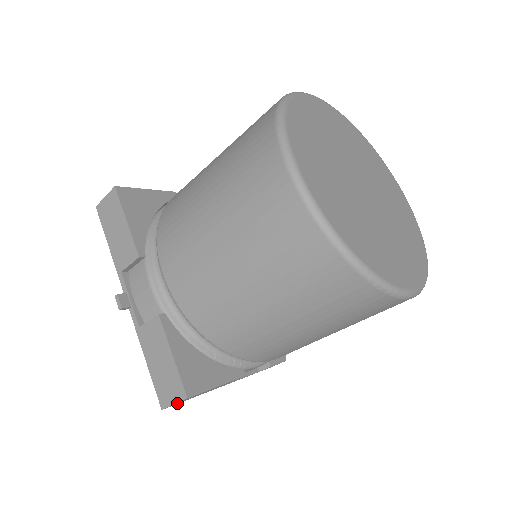
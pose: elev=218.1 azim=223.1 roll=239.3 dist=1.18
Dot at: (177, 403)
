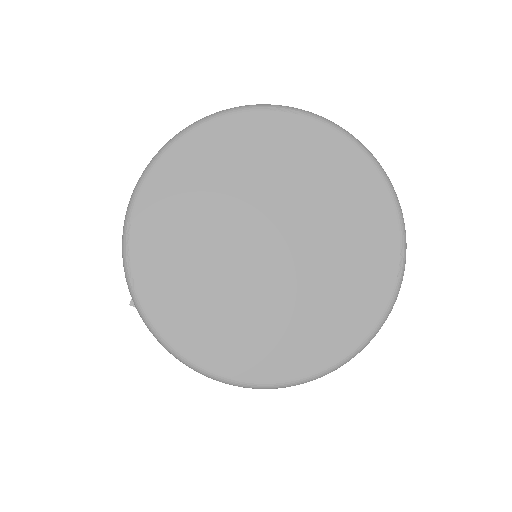
Dot at: occluded
